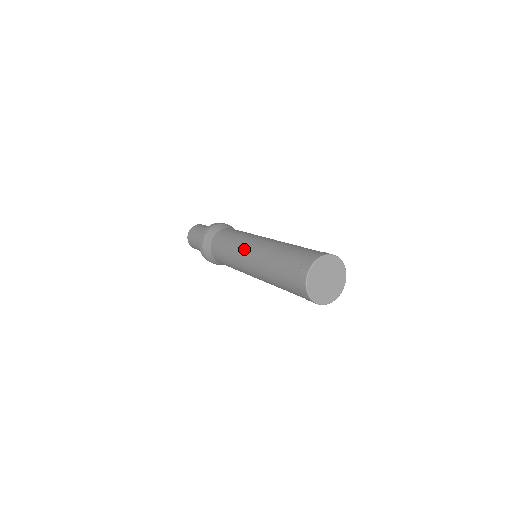
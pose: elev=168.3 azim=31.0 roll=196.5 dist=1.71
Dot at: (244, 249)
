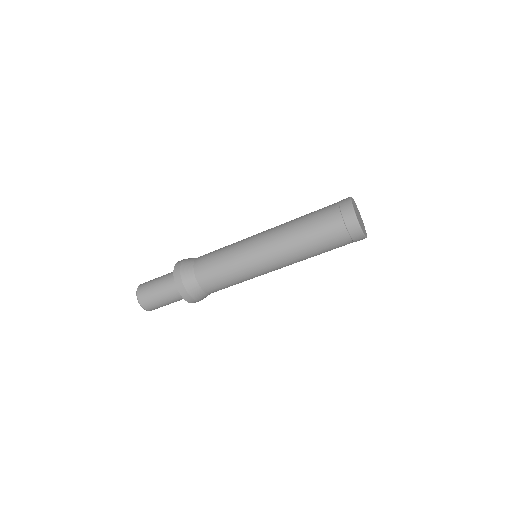
Dot at: (254, 235)
